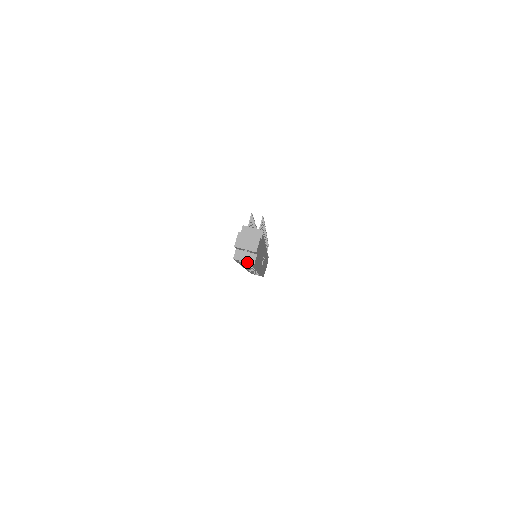
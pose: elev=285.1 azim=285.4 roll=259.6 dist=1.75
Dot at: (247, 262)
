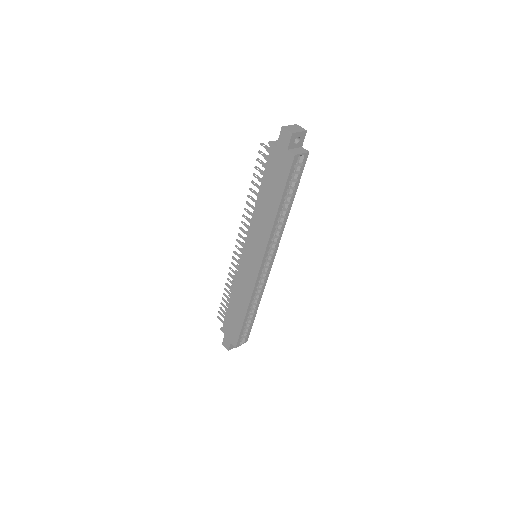
Dot at: (304, 153)
